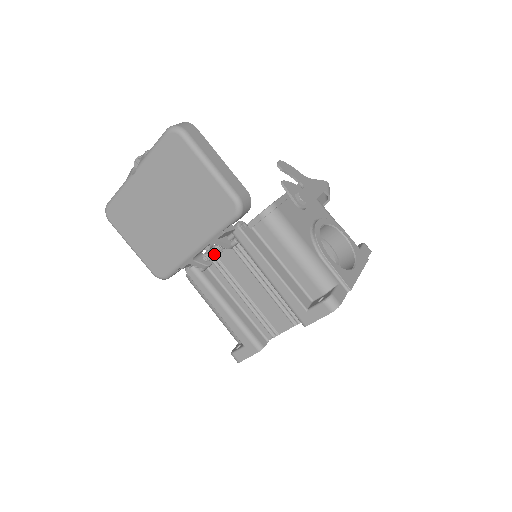
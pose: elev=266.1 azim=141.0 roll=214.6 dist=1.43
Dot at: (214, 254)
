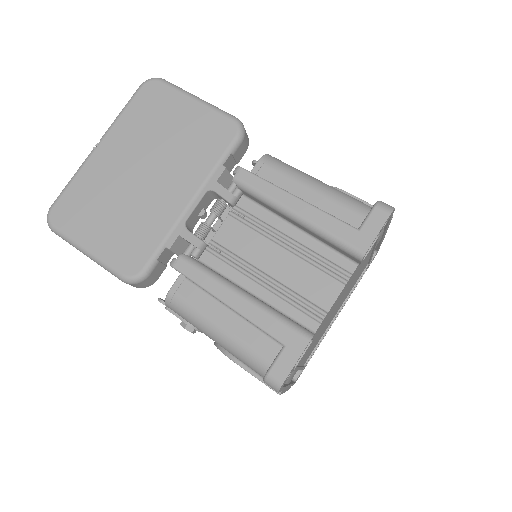
Dot at: (209, 228)
